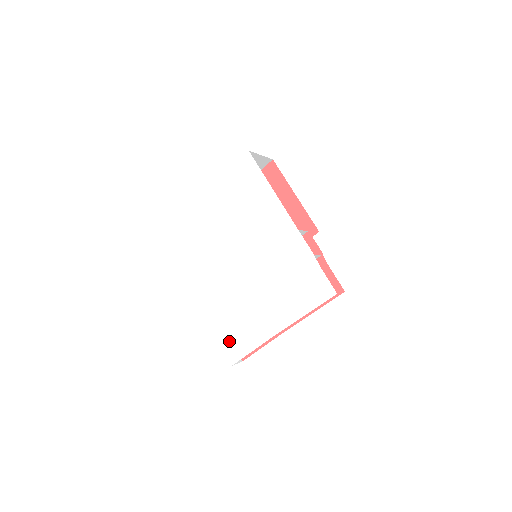
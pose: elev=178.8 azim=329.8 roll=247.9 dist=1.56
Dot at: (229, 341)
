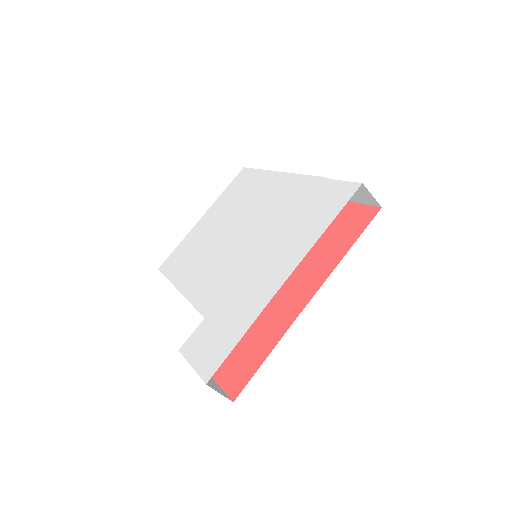
Dot at: (206, 348)
